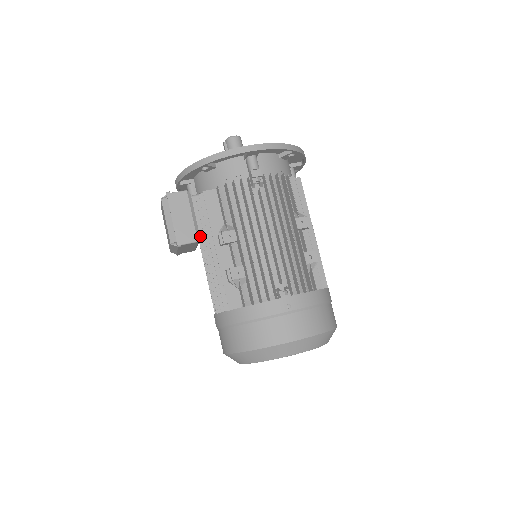
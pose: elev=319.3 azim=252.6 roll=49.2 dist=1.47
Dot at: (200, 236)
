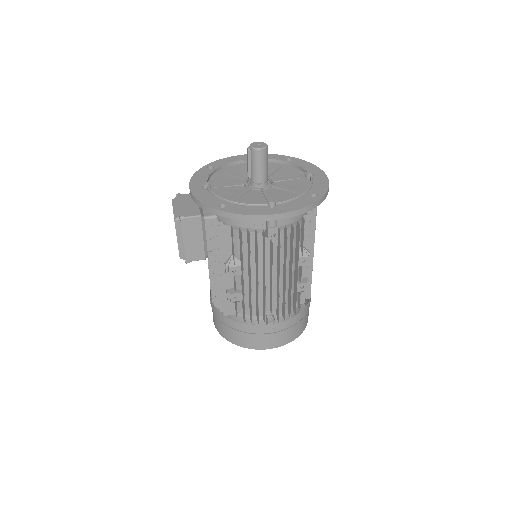
Dot at: (208, 251)
